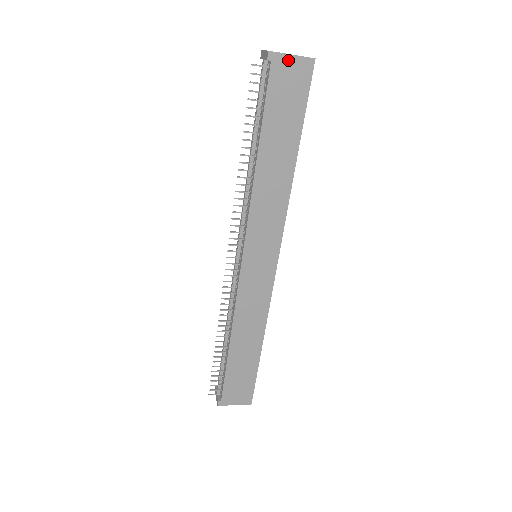
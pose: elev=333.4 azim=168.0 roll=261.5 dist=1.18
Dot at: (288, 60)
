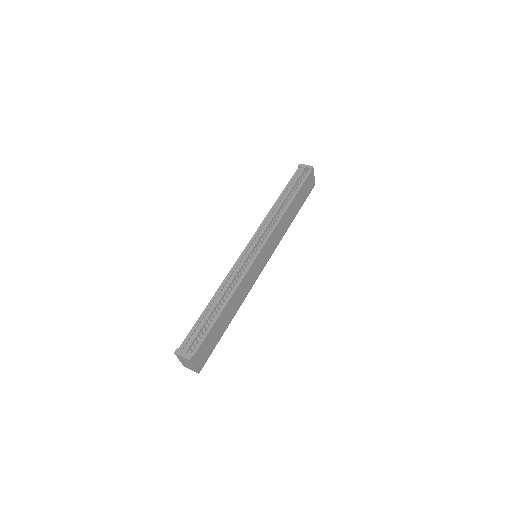
Dot at: (313, 176)
